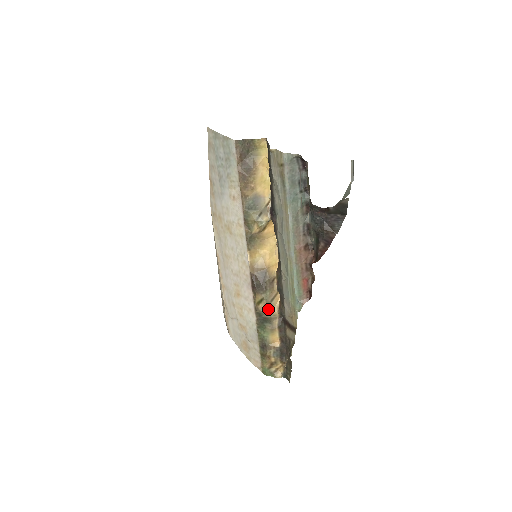
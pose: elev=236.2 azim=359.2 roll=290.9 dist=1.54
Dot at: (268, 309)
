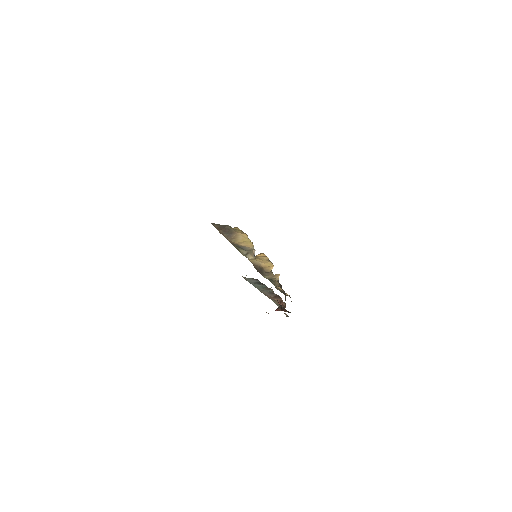
Dot at: occluded
